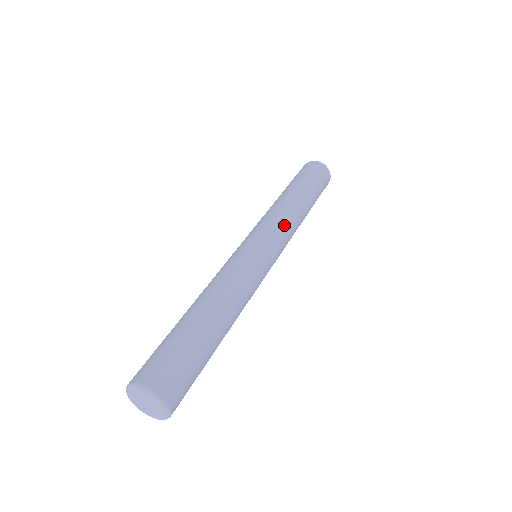
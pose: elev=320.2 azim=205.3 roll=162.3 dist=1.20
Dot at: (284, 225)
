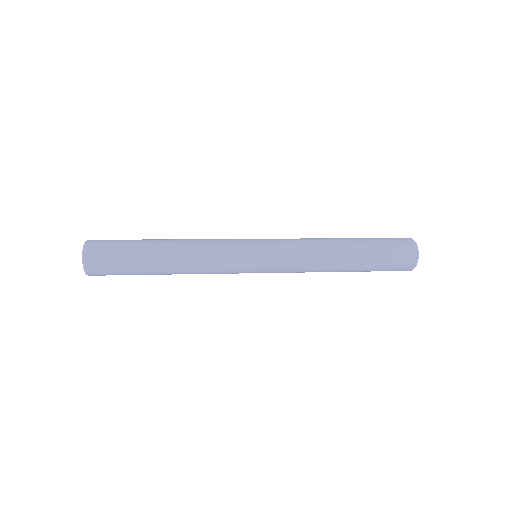
Dot at: (296, 258)
